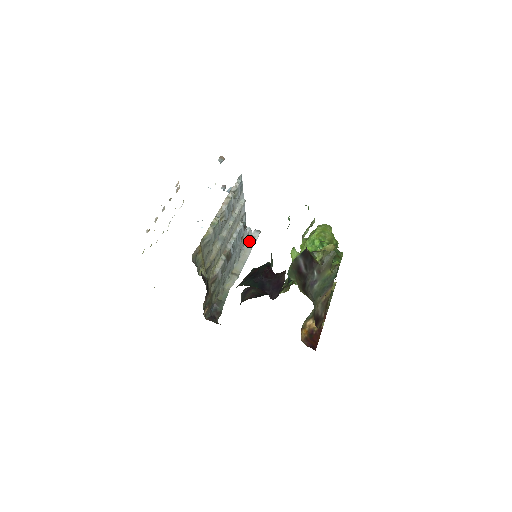
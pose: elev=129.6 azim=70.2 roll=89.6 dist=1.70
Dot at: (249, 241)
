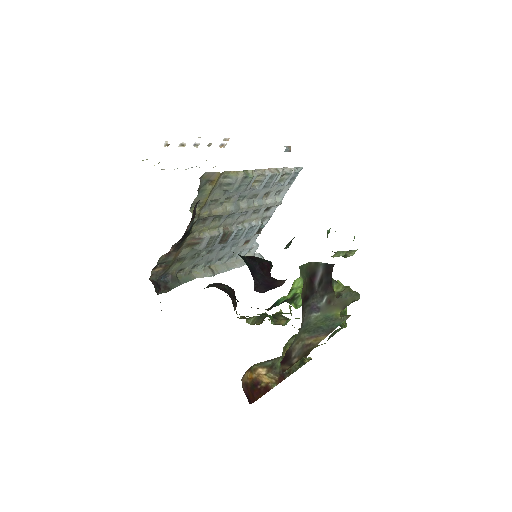
Dot at: occluded
